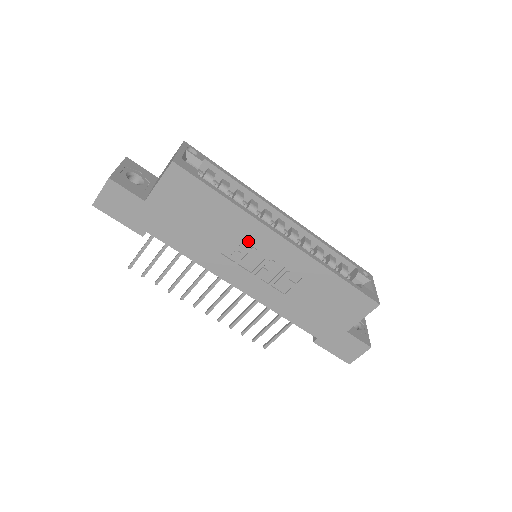
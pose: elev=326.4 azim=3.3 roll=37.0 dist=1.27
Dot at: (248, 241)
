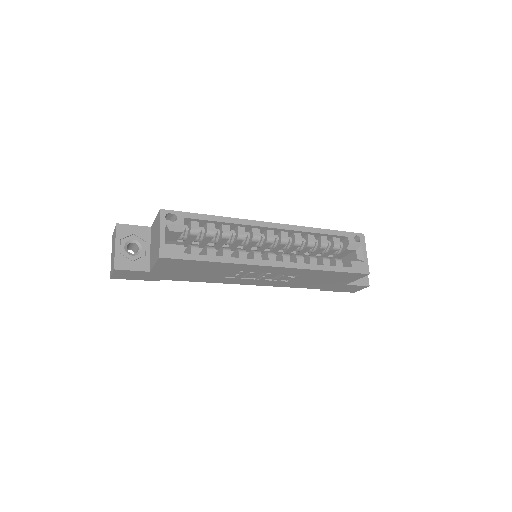
Dot at: (244, 271)
